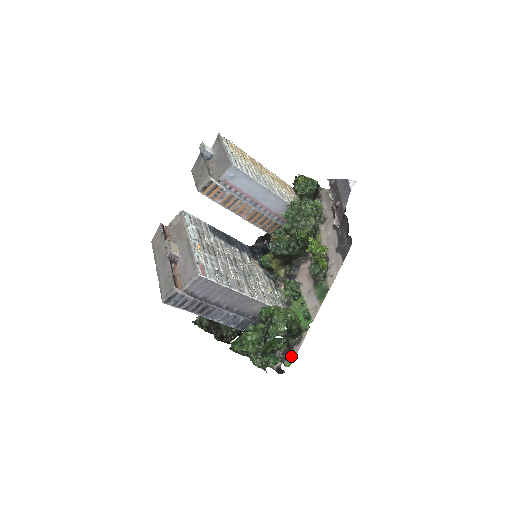
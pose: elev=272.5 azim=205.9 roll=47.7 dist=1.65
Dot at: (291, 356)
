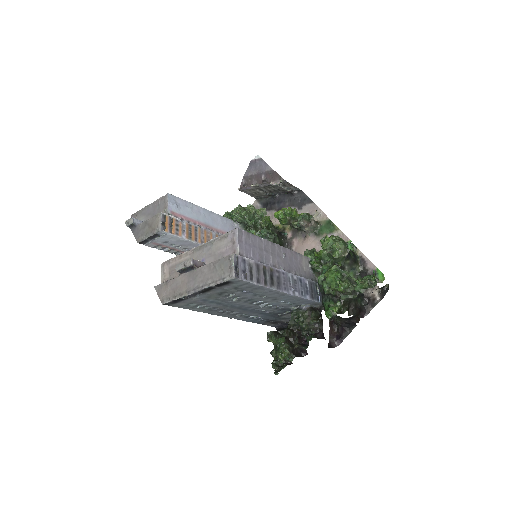
Dot at: occluded
